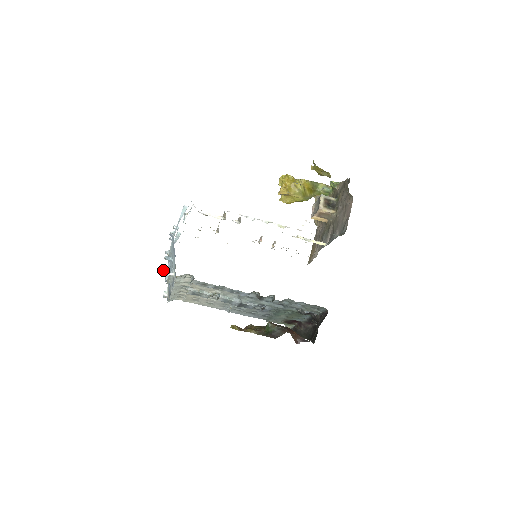
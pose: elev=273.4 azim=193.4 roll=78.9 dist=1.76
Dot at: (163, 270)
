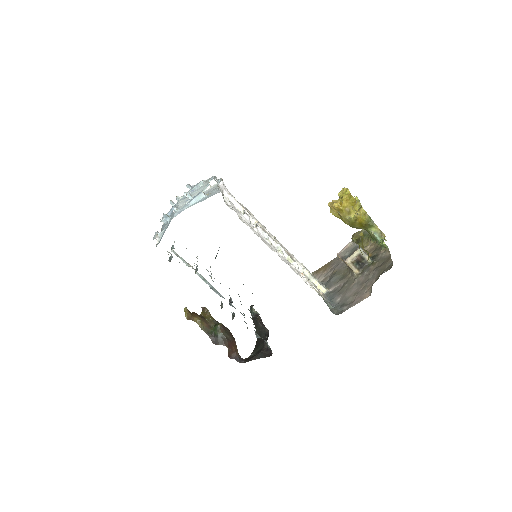
Dot at: (171, 201)
